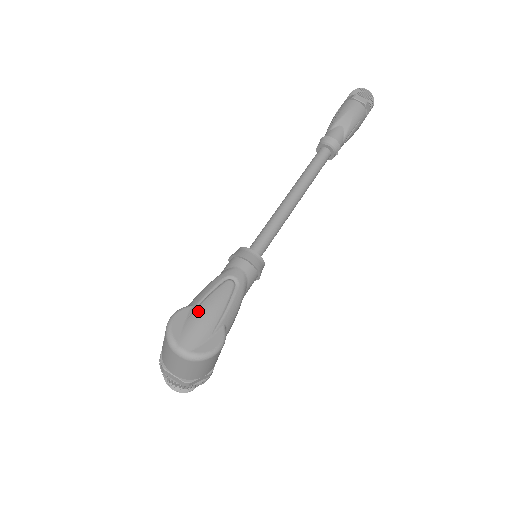
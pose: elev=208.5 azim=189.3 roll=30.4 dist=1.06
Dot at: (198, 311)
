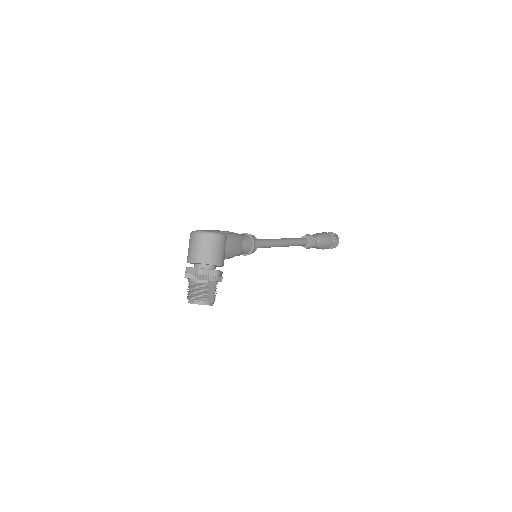
Dot at: occluded
